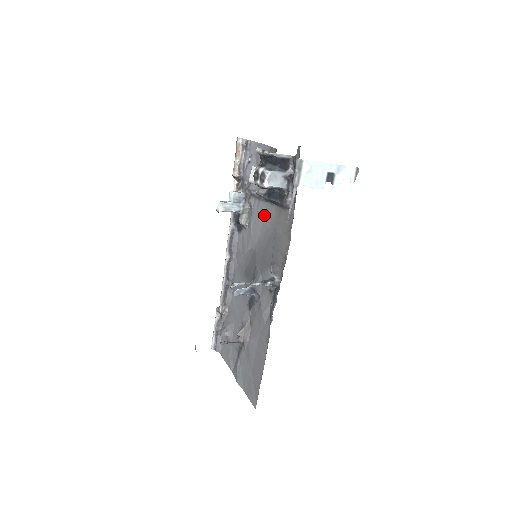
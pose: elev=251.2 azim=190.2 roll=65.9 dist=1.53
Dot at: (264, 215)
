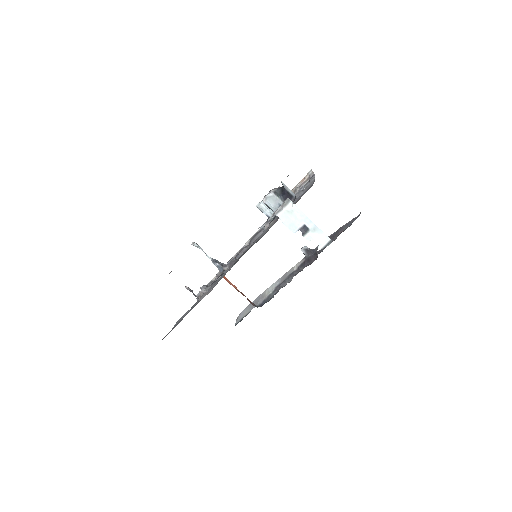
Dot at: occluded
